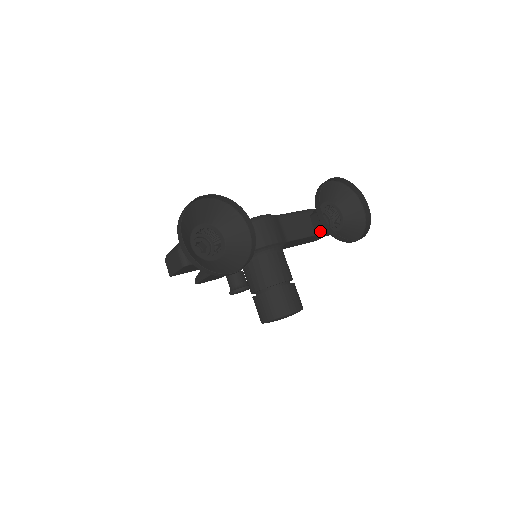
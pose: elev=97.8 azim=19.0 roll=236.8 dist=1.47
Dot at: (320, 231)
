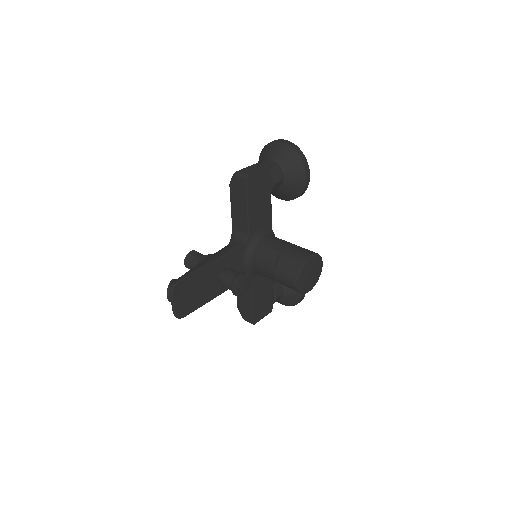
Dot at: (273, 289)
